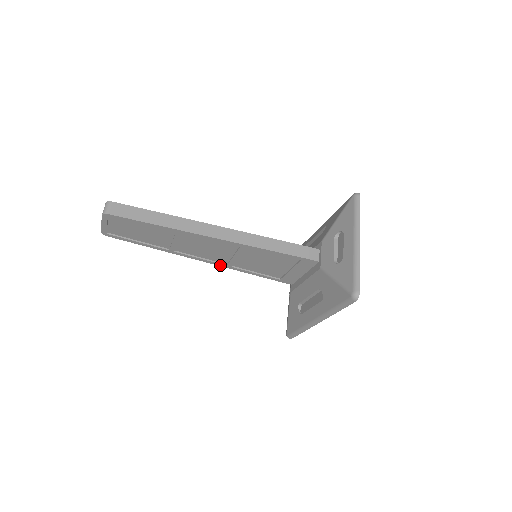
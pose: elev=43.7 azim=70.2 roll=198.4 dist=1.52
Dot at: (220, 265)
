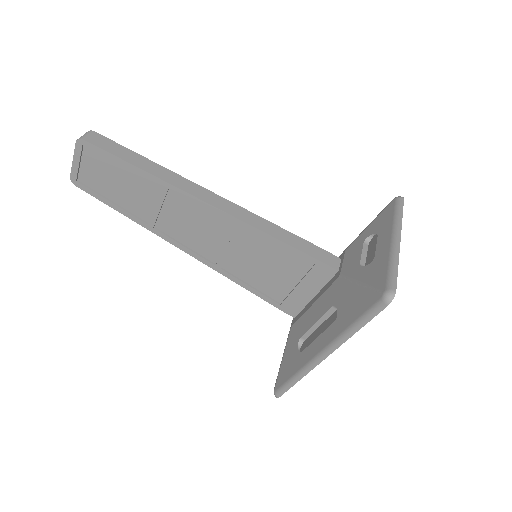
Dot at: (207, 263)
